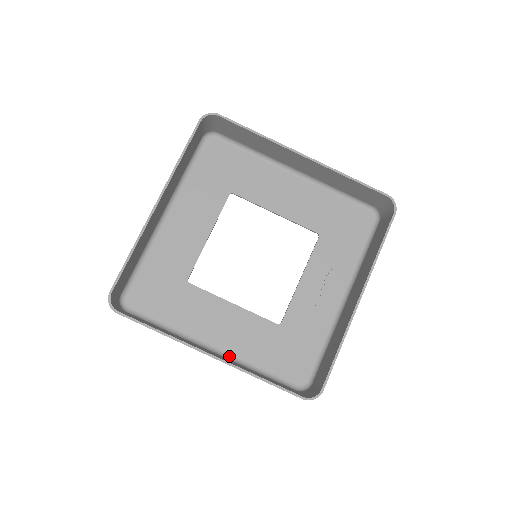
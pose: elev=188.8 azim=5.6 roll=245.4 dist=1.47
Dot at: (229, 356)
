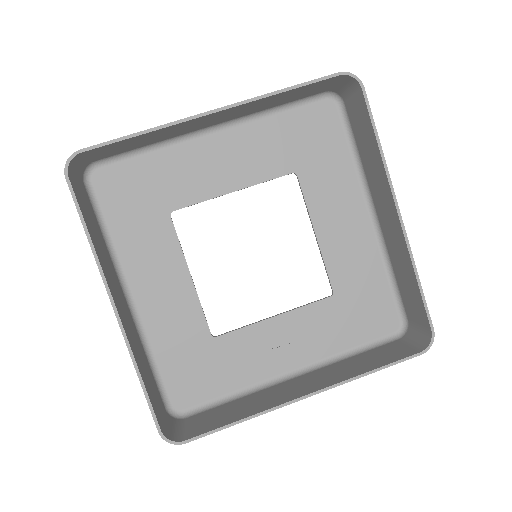
Dot at: (138, 318)
